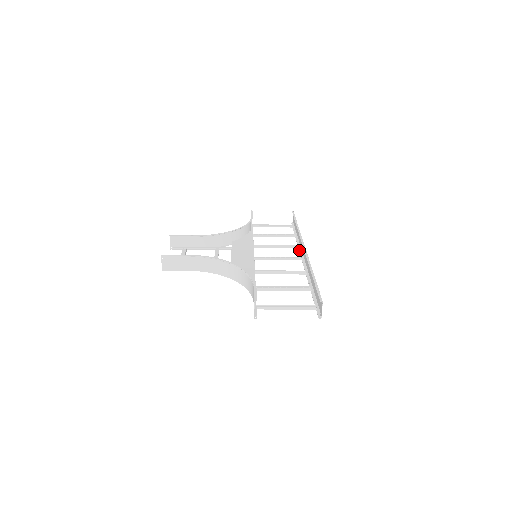
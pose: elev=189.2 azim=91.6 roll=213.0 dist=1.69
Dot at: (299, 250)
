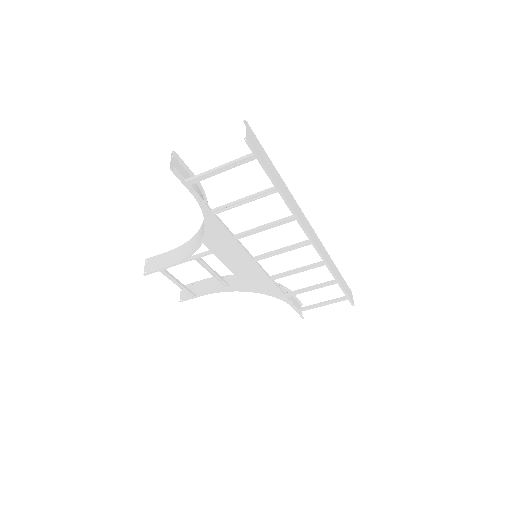
Dot at: (321, 258)
